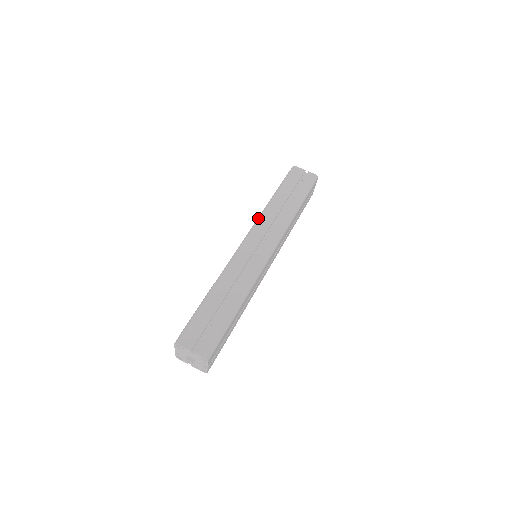
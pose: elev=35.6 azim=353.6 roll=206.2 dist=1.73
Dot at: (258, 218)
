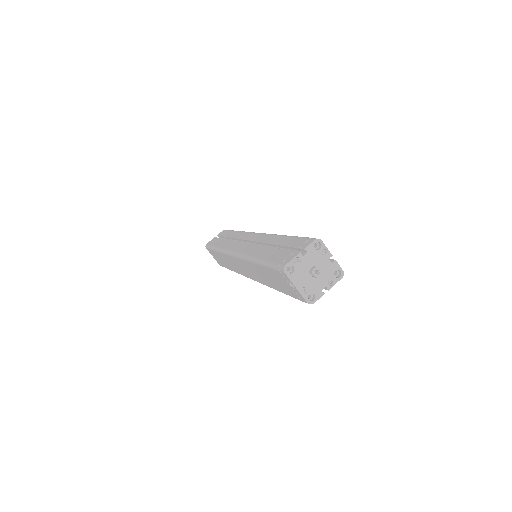
Dot at: (223, 251)
